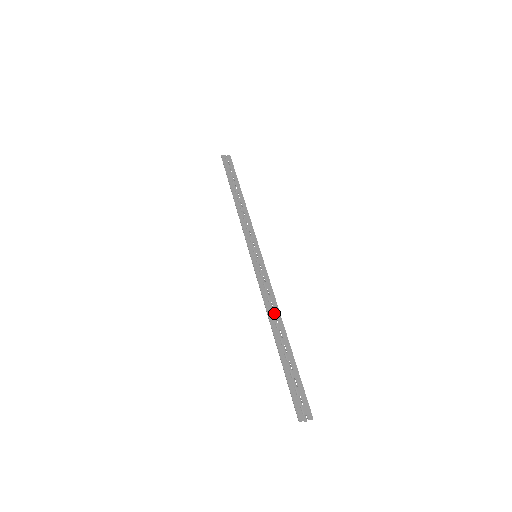
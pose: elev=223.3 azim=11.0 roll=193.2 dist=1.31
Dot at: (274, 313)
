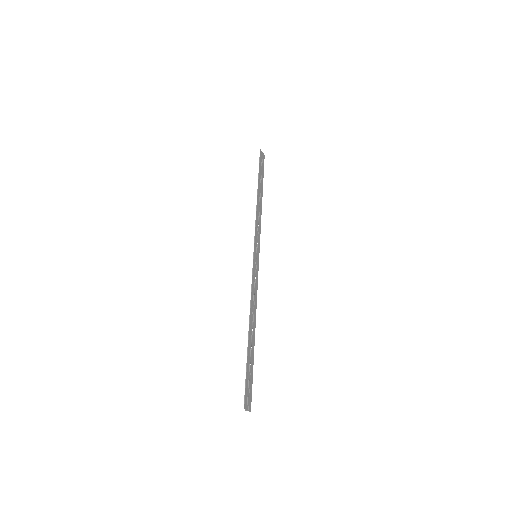
Dot at: (254, 312)
